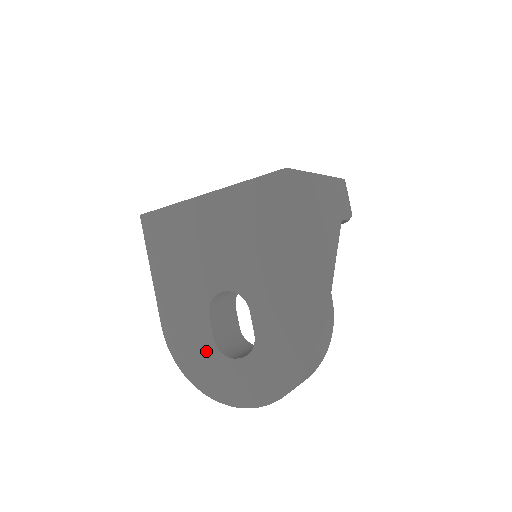
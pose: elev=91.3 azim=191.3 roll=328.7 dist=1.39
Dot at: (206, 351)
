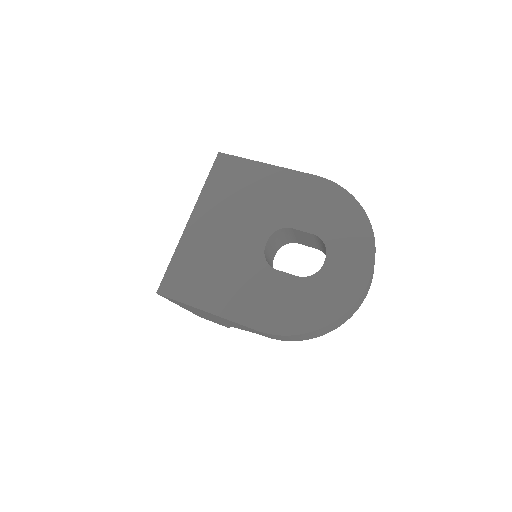
Dot at: (303, 291)
